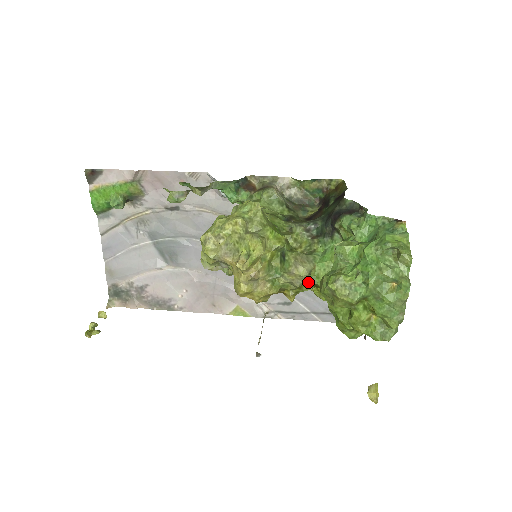
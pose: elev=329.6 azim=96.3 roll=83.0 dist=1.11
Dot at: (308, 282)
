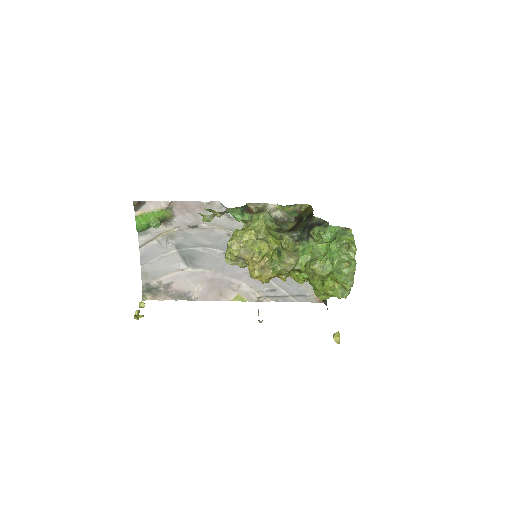
Dot at: (295, 268)
